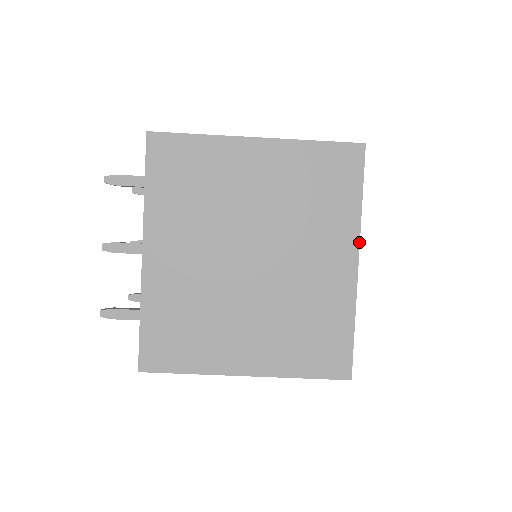
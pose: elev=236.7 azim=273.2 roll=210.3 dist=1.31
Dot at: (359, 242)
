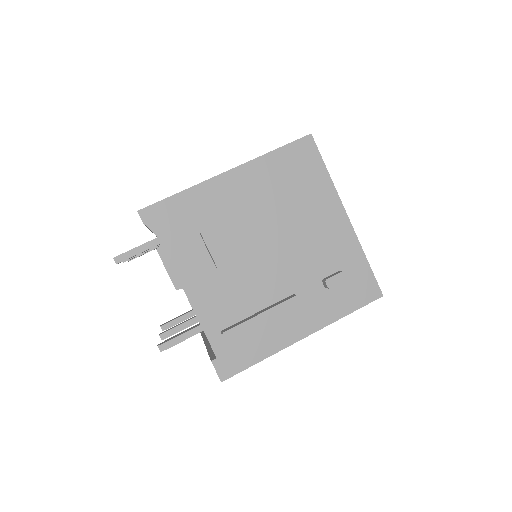
Dot at: occluded
